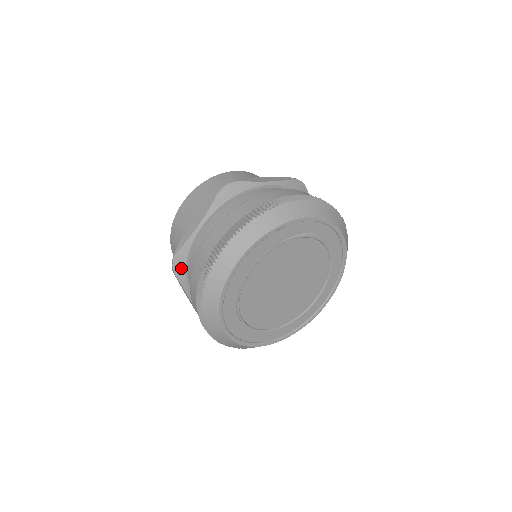
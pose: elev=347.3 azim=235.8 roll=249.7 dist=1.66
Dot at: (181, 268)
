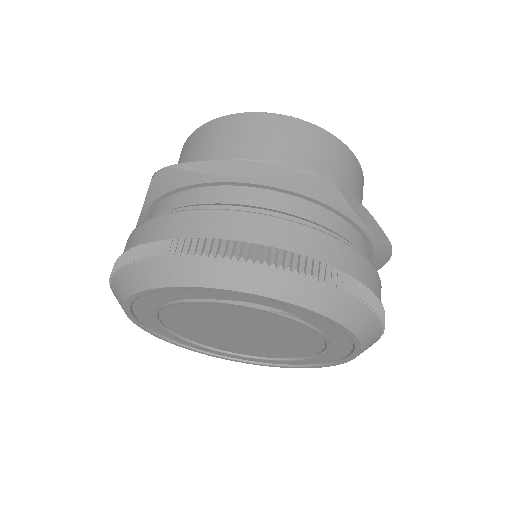
Dot at: occluded
